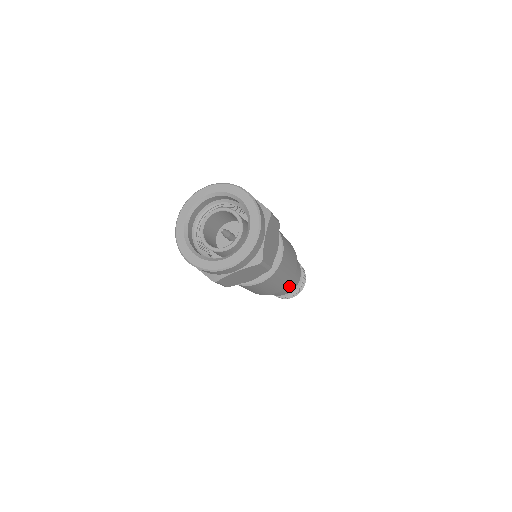
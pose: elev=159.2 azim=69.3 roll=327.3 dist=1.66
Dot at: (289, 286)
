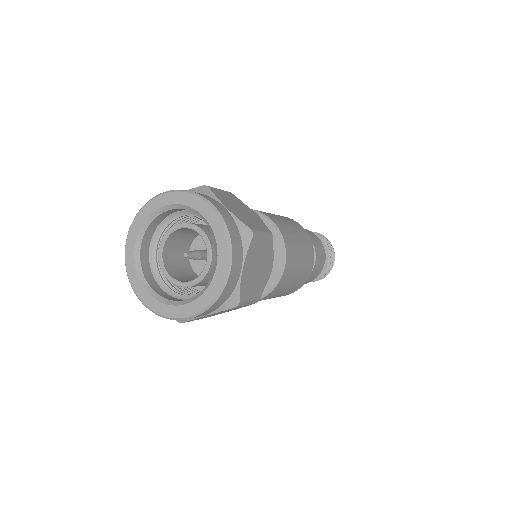
Dot at: occluded
